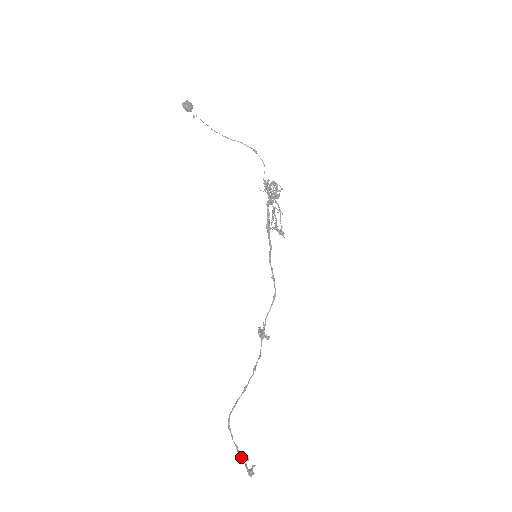
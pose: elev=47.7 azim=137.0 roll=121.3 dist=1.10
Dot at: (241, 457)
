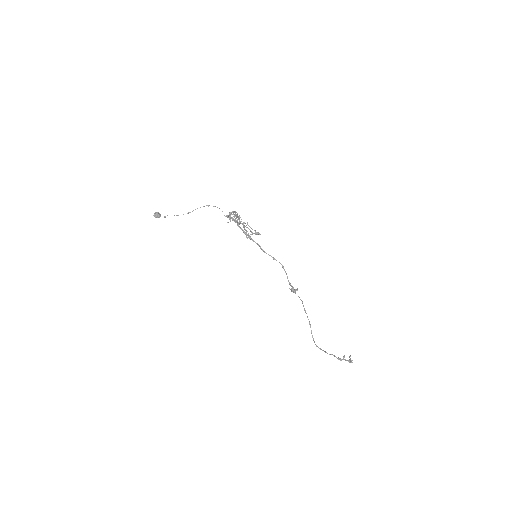
Dot at: (340, 358)
